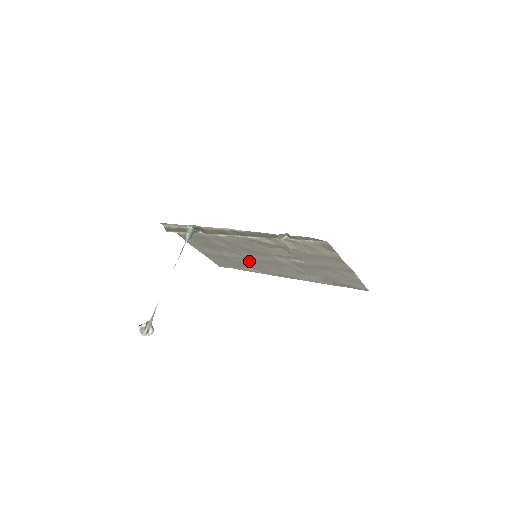
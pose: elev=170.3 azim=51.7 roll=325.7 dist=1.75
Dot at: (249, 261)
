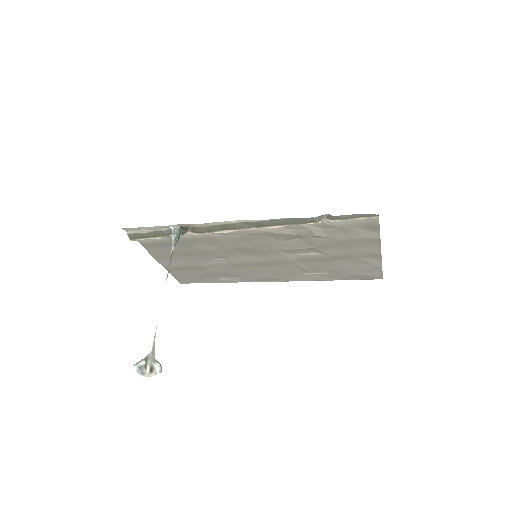
Dot at: (235, 267)
